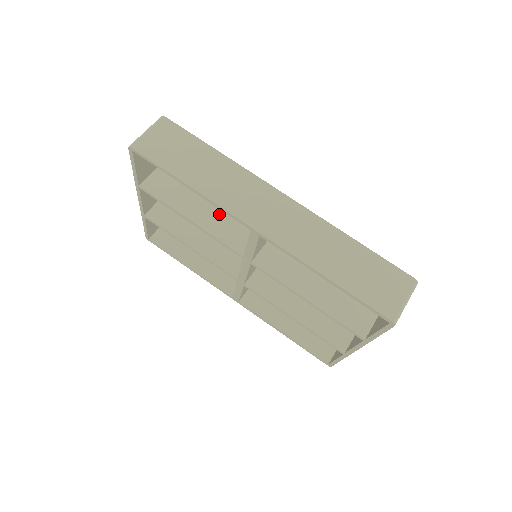
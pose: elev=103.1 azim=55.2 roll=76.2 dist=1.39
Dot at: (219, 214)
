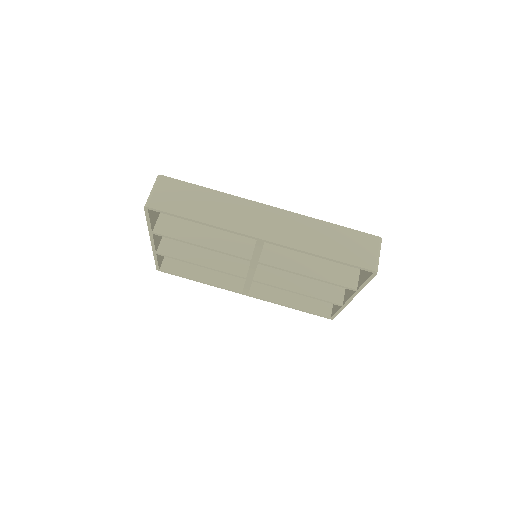
Dot at: (221, 234)
